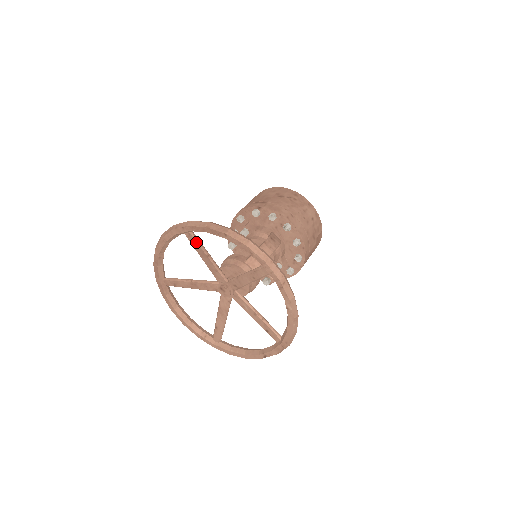
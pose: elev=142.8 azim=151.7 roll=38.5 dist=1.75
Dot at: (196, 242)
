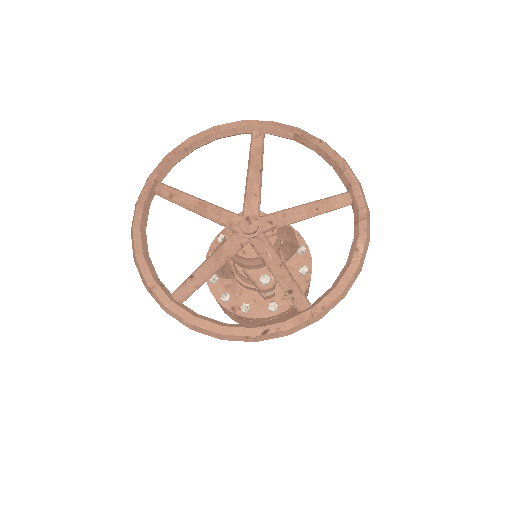
Dot at: (261, 147)
